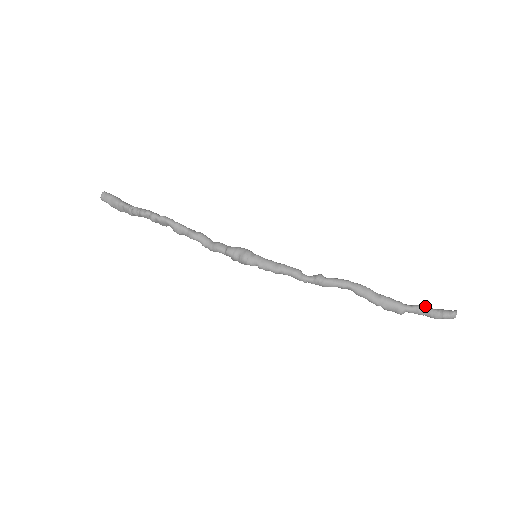
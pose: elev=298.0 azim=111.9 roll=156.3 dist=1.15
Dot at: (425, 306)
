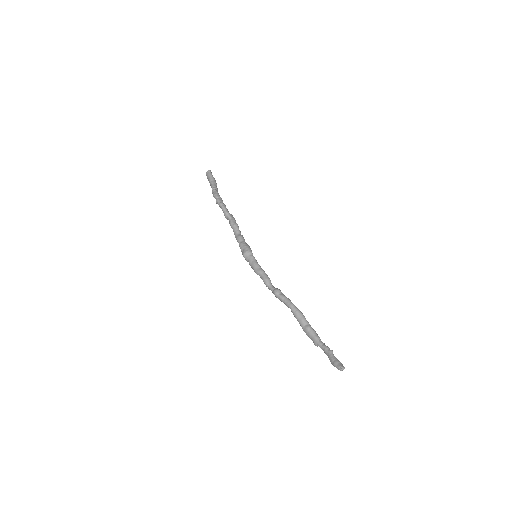
Dot at: (330, 350)
